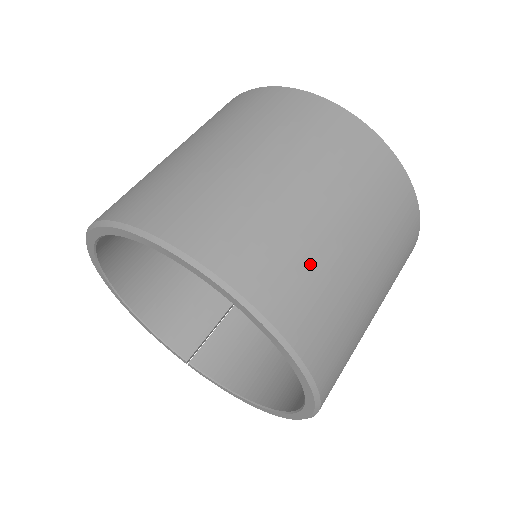
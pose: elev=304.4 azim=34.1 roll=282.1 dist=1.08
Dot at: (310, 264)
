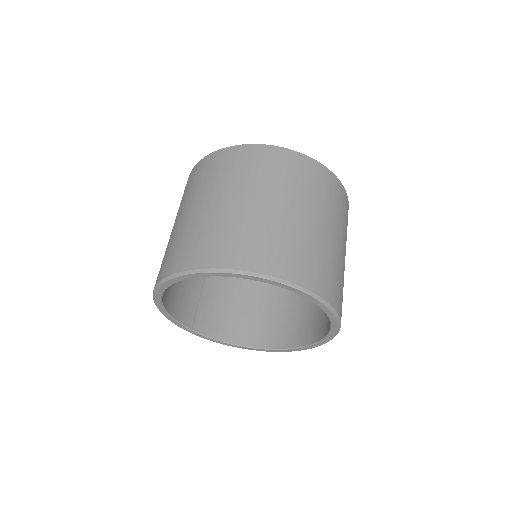
Dot at: (342, 280)
